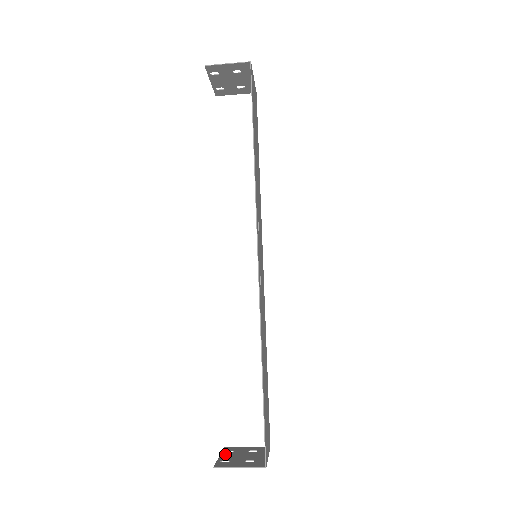
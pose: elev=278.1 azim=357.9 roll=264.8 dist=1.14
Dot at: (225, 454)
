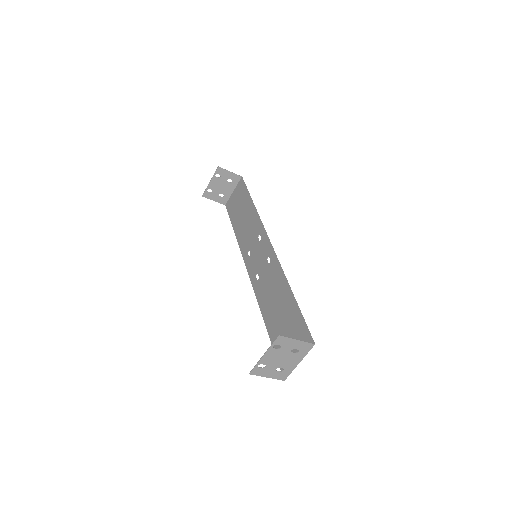
Dot at: (264, 359)
